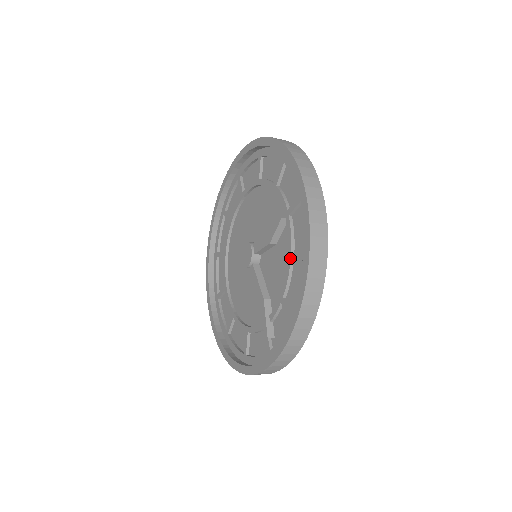
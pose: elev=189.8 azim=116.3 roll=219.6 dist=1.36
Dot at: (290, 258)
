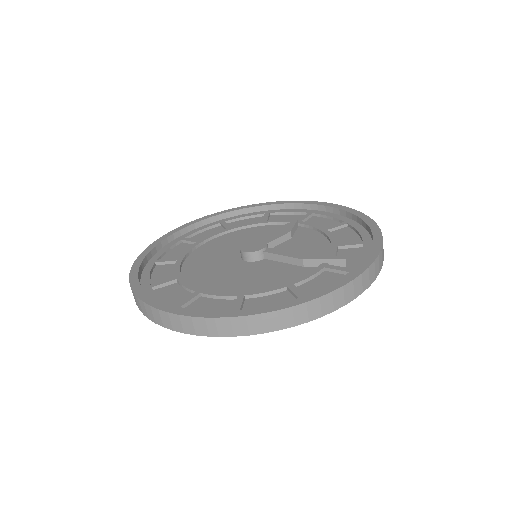
Dot at: (326, 229)
